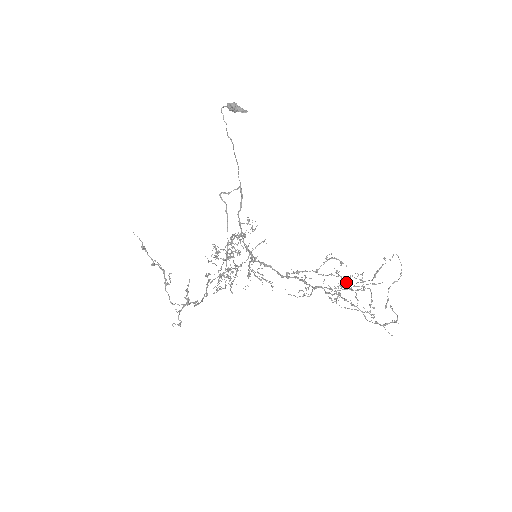
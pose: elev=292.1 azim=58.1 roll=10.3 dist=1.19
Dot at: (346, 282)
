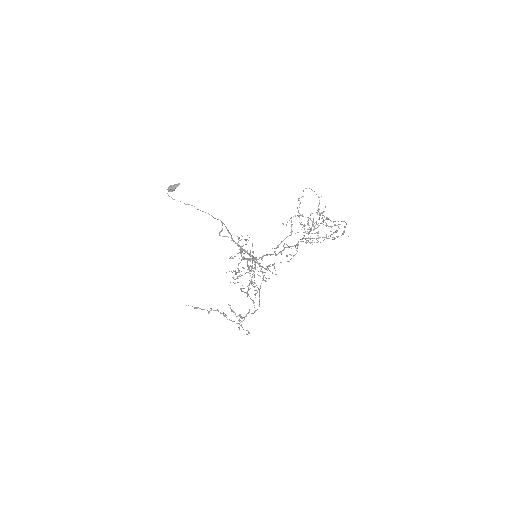
Dot at: occluded
